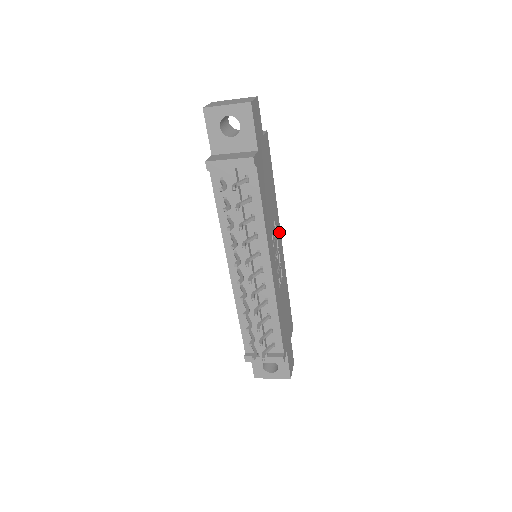
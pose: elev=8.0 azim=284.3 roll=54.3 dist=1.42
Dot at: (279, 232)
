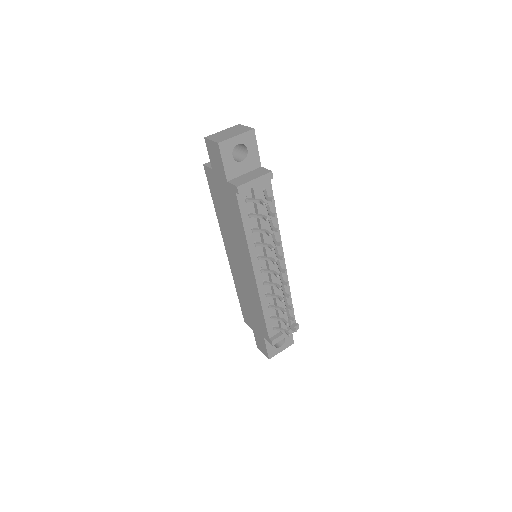
Dot at: occluded
